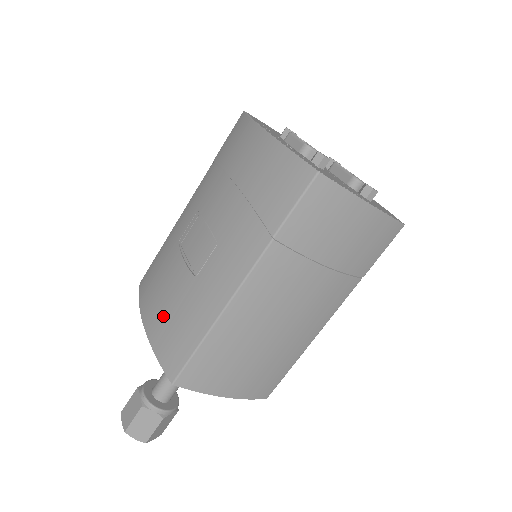
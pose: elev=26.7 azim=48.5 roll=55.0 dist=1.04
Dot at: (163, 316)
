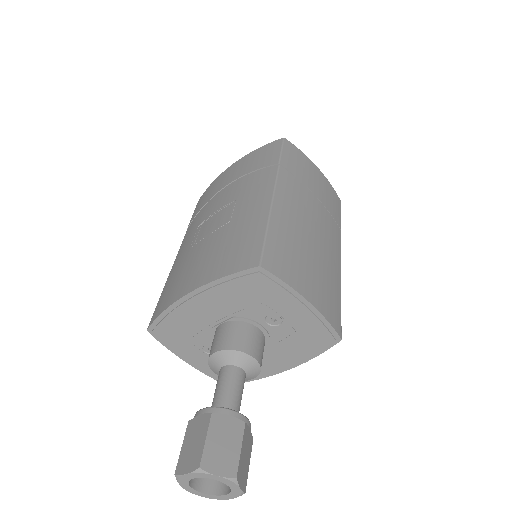
Dot at: (212, 261)
